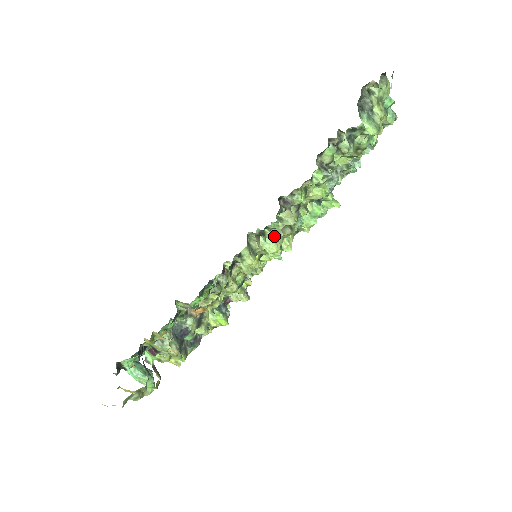
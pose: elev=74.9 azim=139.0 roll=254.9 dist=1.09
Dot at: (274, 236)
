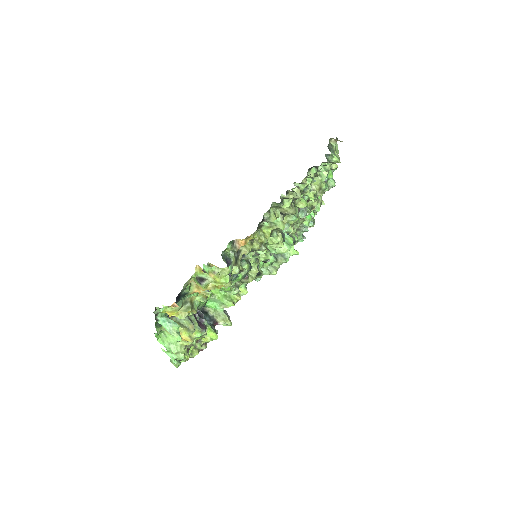
Dot at: (288, 205)
